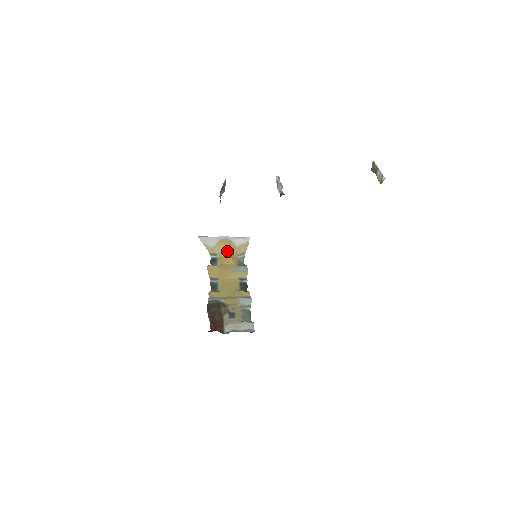
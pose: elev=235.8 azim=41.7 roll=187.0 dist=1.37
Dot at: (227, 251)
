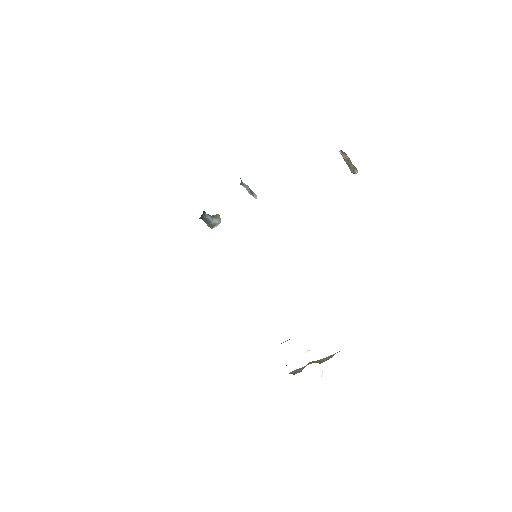
Dot at: occluded
